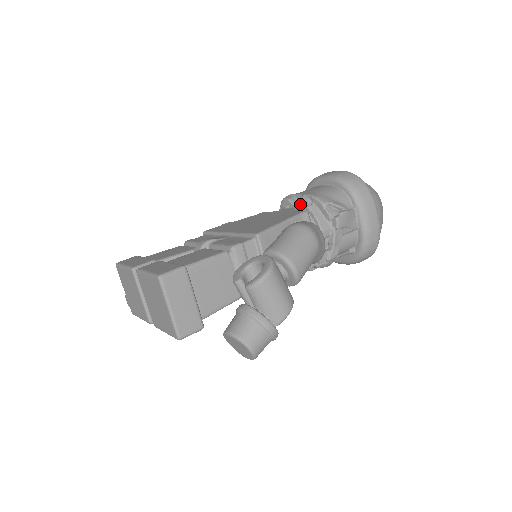
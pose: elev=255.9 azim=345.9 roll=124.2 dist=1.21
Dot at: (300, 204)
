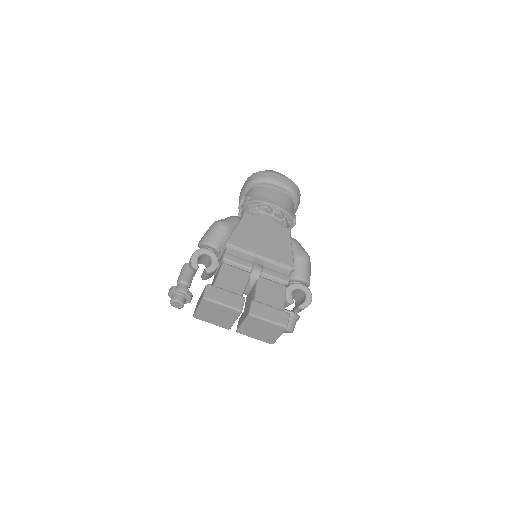
Dot at: (279, 216)
